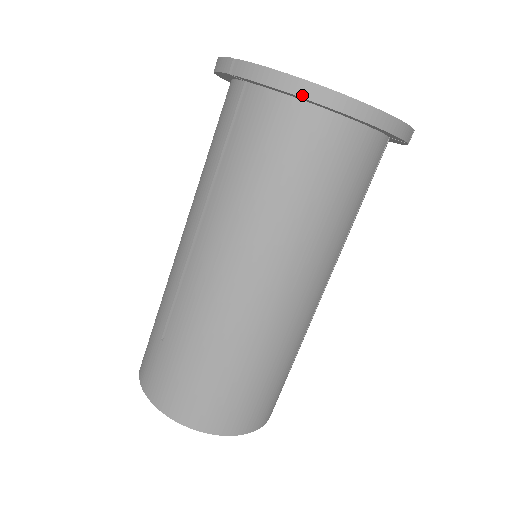
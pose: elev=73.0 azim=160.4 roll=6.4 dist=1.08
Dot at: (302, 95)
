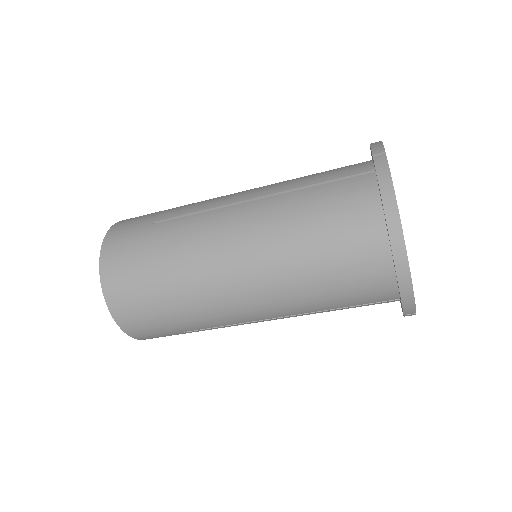
Dot at: (387, 214)
